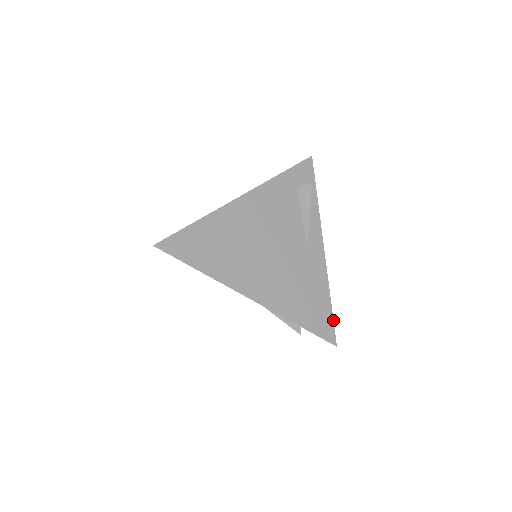
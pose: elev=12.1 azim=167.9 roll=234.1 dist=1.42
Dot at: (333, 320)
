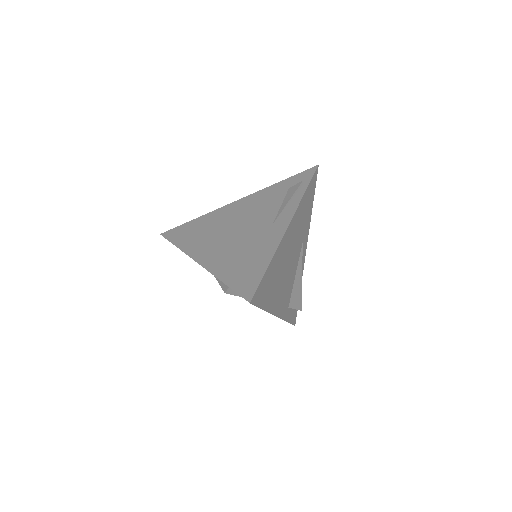
Dot at: (261, 280)
